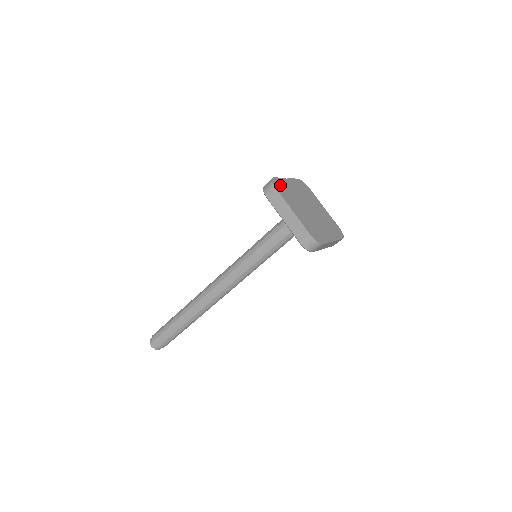
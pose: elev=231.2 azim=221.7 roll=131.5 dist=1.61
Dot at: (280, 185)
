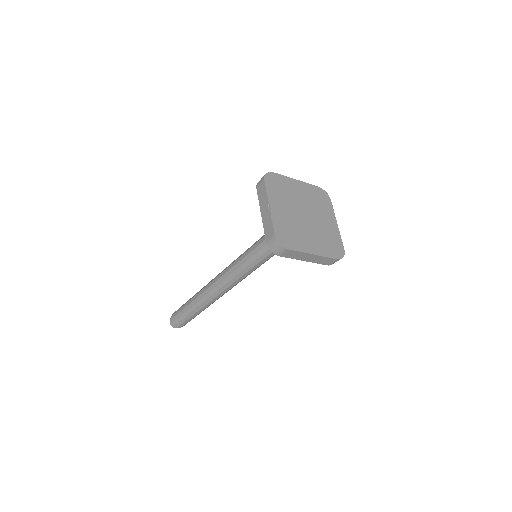
Dot at: (284, 235)
